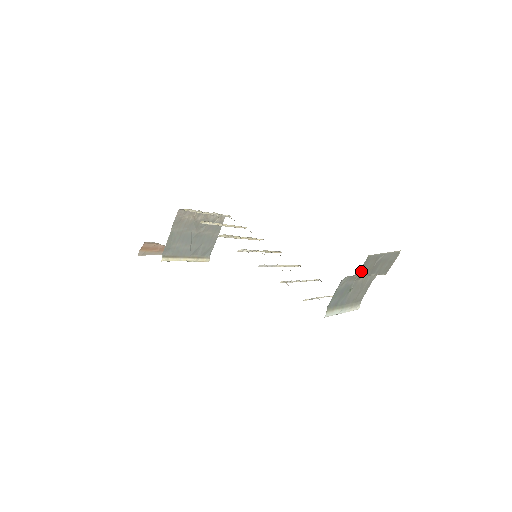
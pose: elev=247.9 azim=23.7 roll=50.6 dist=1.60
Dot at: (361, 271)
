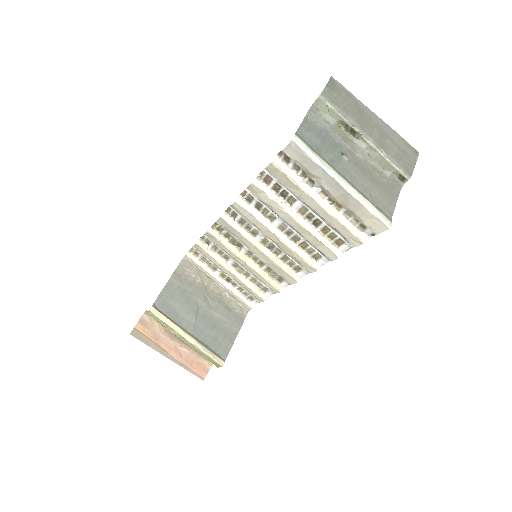
Dot at: (332, 97)
